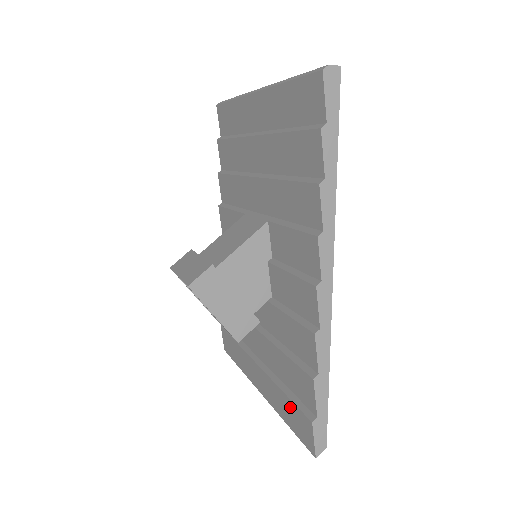
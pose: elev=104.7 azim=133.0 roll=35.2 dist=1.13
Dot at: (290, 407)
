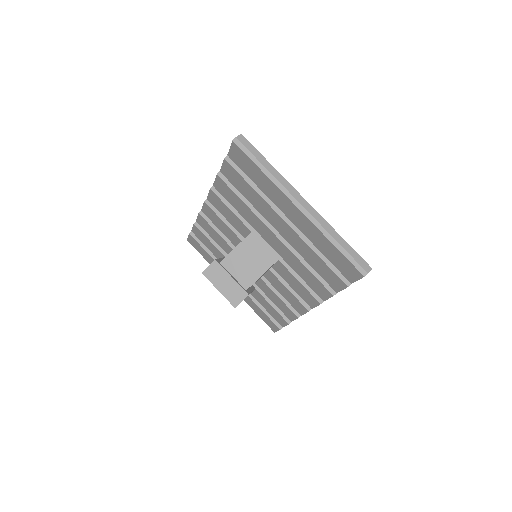
Dot at: (263, 314)
